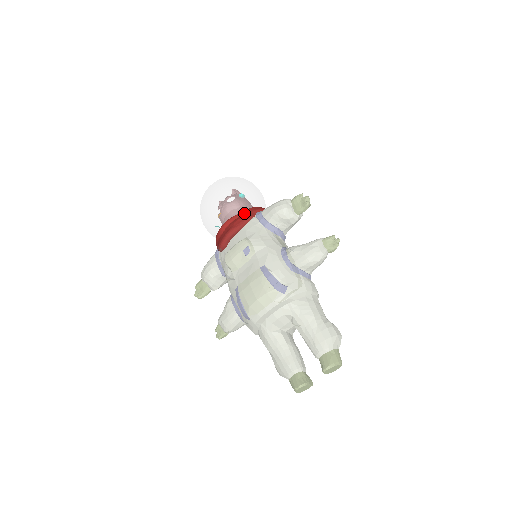
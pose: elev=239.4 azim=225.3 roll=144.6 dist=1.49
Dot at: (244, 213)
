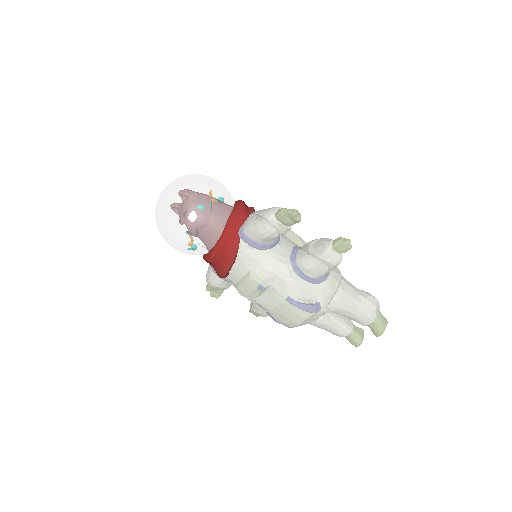
Dot at: (225, 239)
